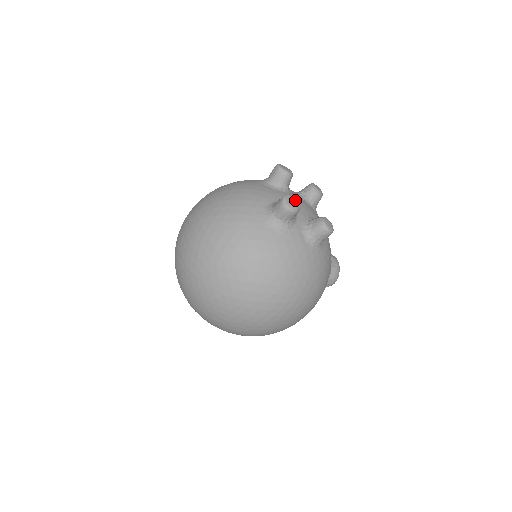
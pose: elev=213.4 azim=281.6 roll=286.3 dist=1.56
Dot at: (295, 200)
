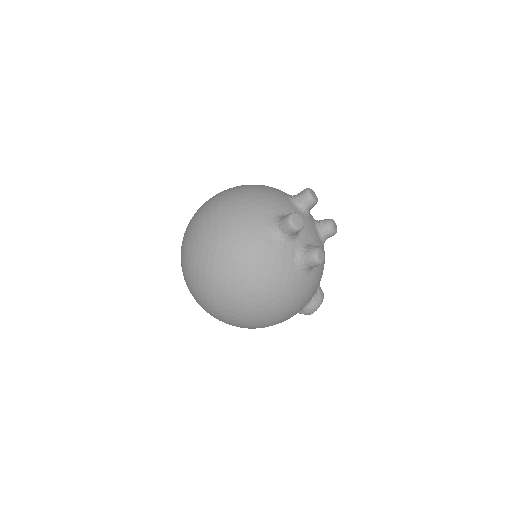
Dot at: (301, 221)
